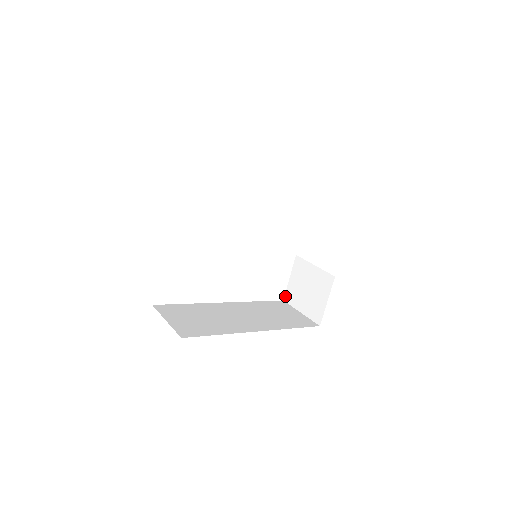
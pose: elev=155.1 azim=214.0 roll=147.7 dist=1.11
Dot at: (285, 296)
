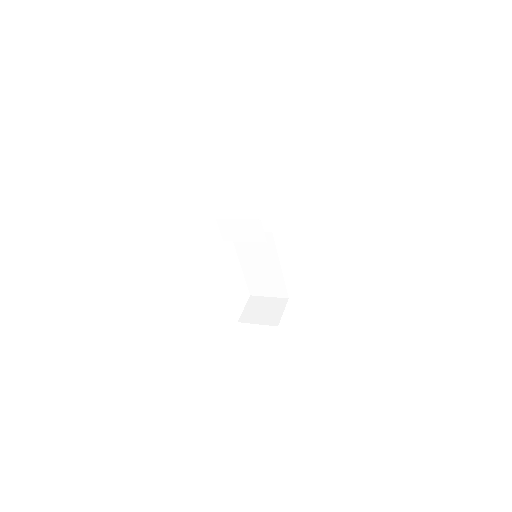
Dot at: (240, 319)
